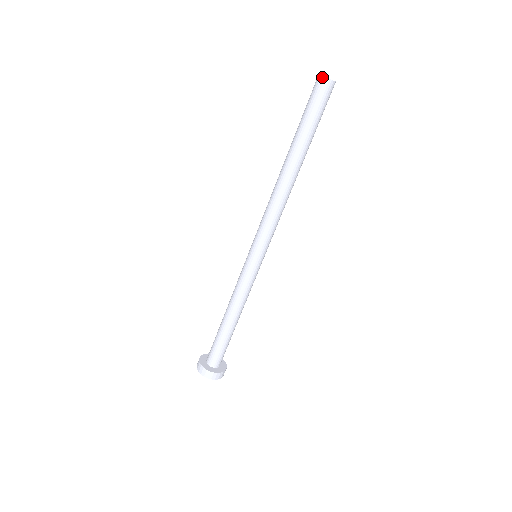
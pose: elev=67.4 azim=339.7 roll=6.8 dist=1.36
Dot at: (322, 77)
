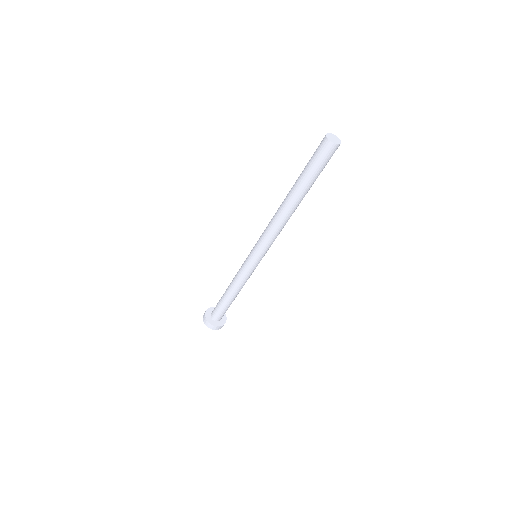
Dot at: (326, 137)
